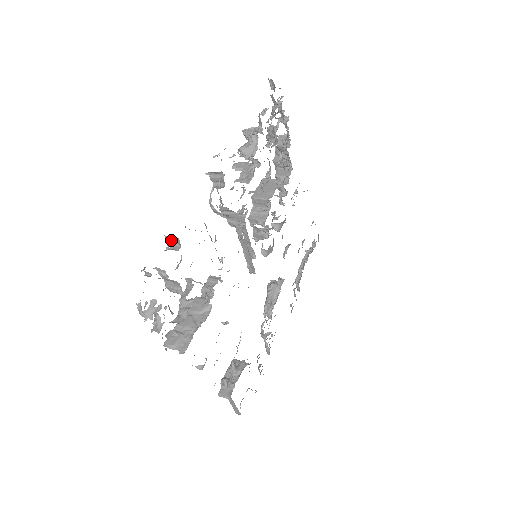
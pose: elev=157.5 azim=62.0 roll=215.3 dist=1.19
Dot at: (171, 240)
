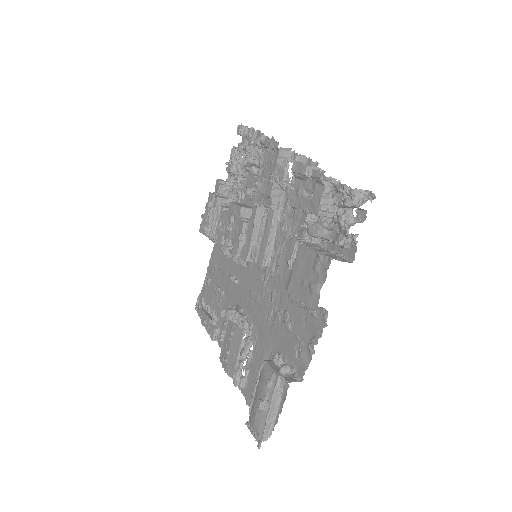
Dot at: (311, 171)
